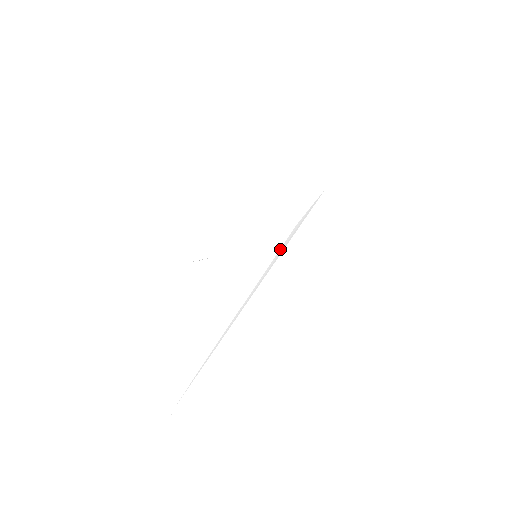
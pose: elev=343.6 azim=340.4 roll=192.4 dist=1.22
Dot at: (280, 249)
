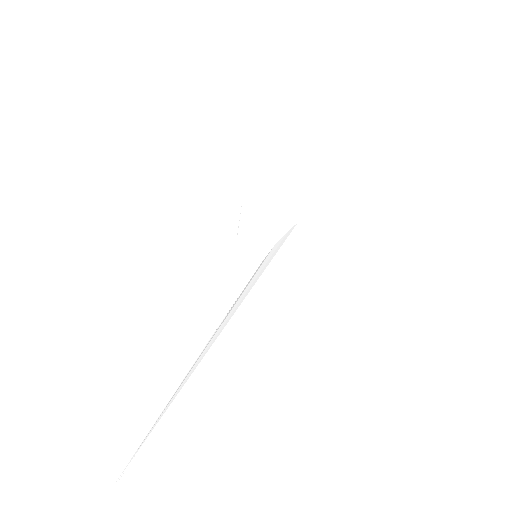
Dot at: (263, 263)
